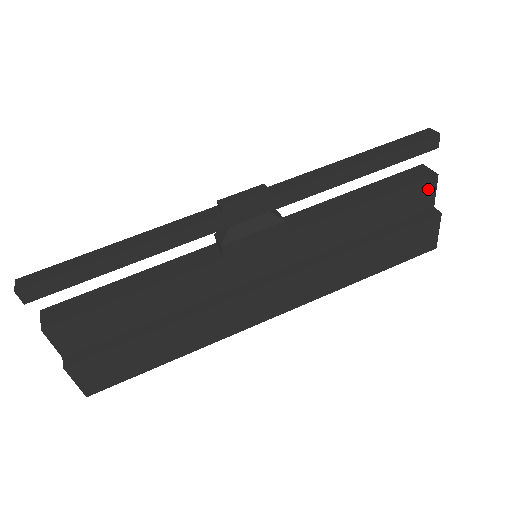
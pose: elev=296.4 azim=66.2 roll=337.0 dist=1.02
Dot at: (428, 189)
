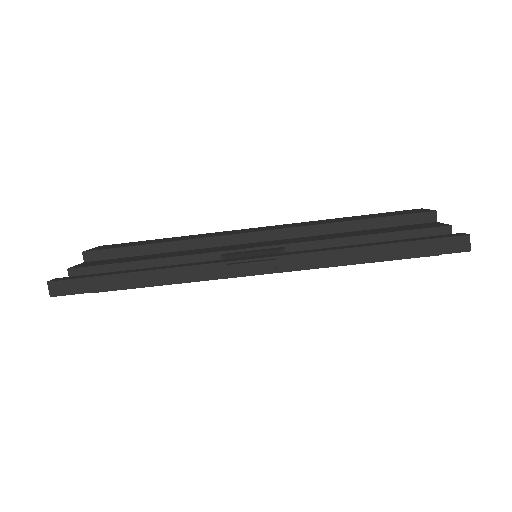
Dot at: occluded
